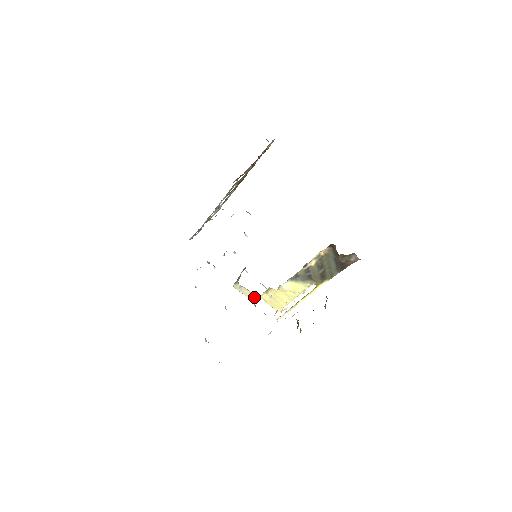
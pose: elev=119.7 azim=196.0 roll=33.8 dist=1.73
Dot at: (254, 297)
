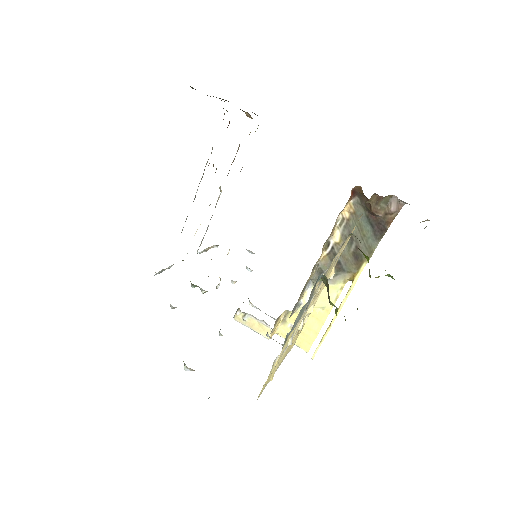
Dot at: (266, 328)
